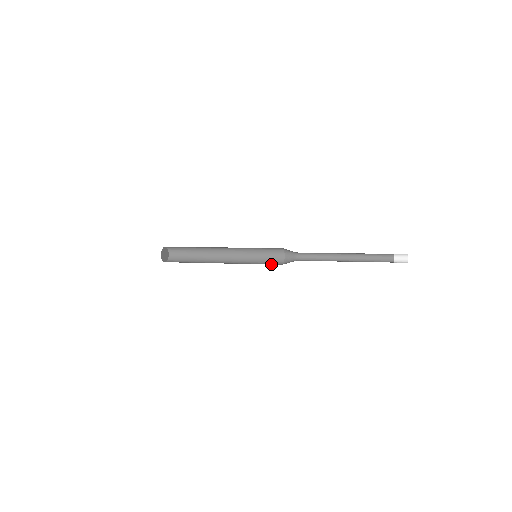
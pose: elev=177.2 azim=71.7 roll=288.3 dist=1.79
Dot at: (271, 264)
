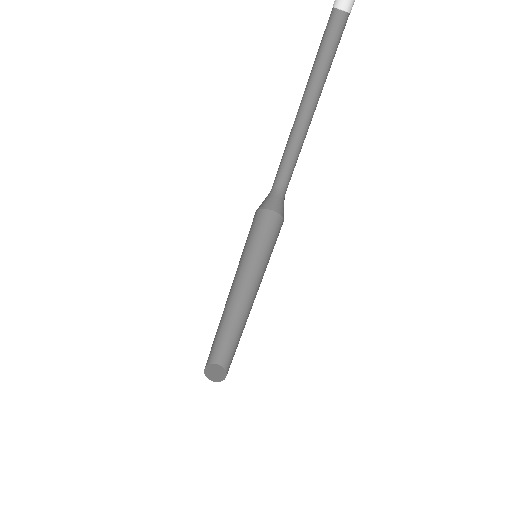
Dot at: occluded
